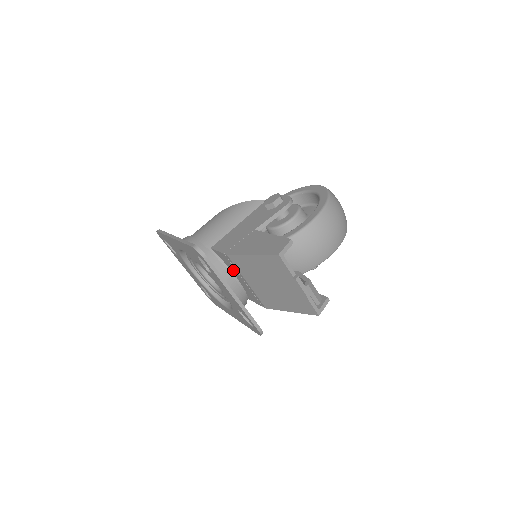
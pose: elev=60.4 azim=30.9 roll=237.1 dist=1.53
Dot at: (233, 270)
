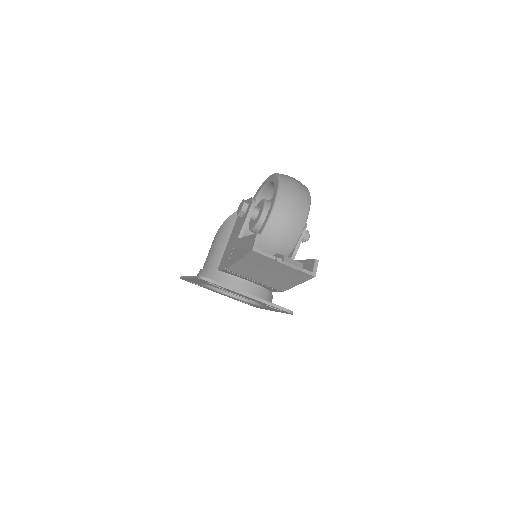
Dot at: (241, 277)
